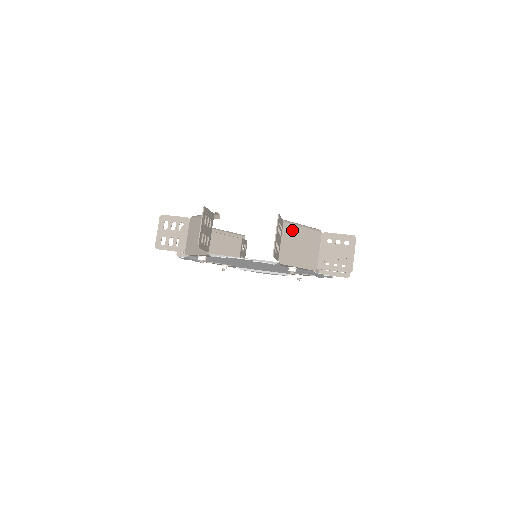
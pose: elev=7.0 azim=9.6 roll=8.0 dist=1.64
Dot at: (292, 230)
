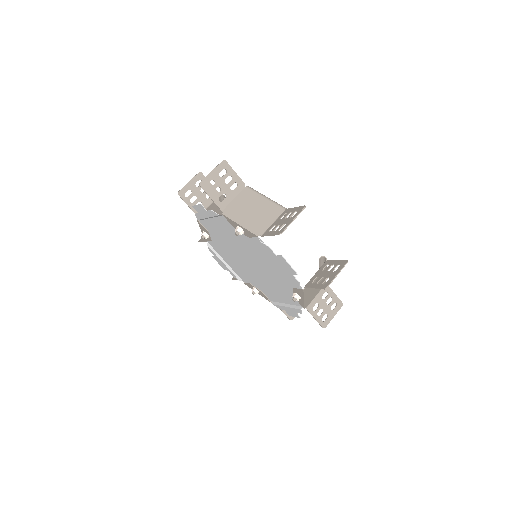
Dot at: occluded
